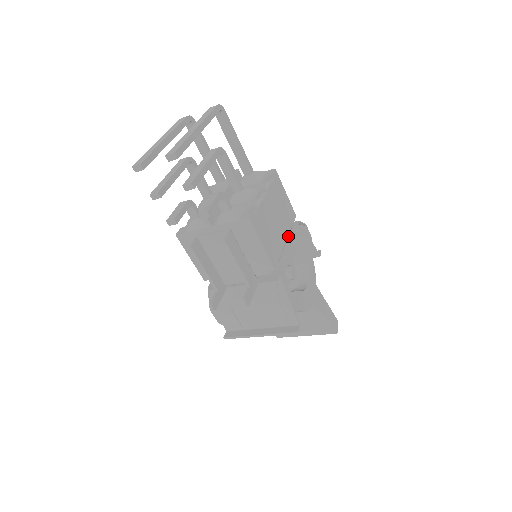
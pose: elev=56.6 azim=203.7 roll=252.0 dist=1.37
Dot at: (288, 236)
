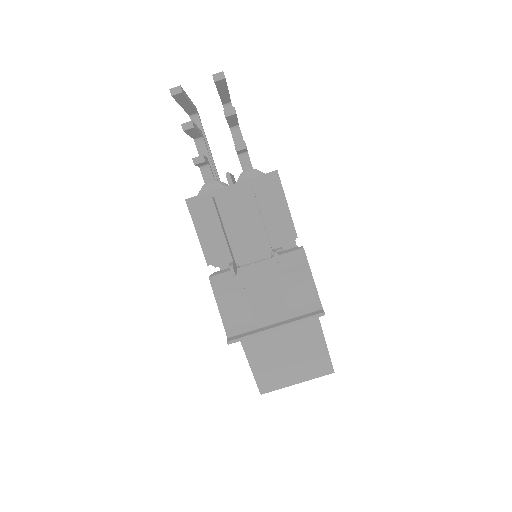
Dot at: occluded
